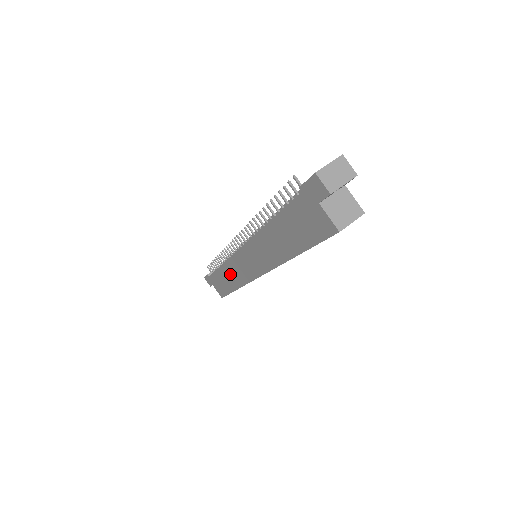
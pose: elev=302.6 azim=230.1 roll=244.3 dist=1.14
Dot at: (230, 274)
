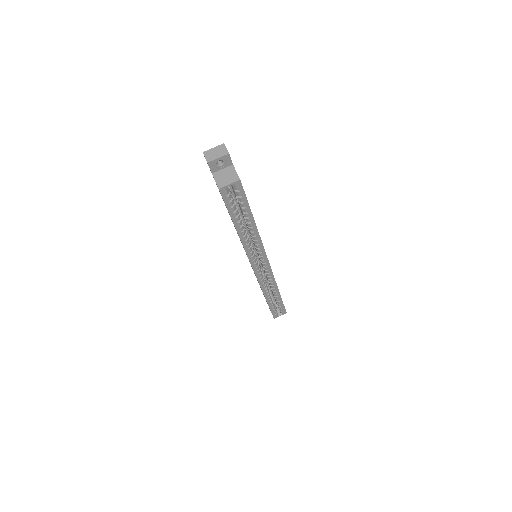
Dot at: occluded
